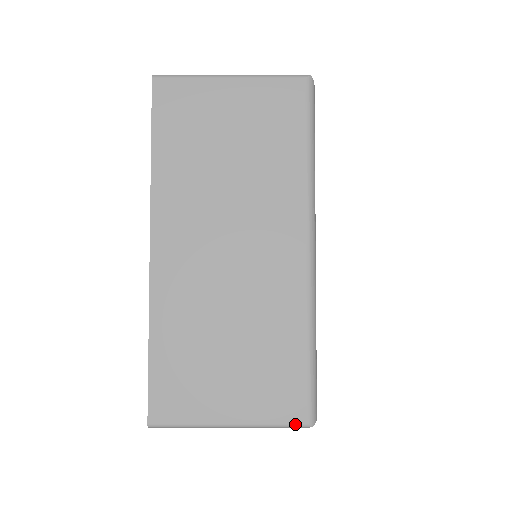
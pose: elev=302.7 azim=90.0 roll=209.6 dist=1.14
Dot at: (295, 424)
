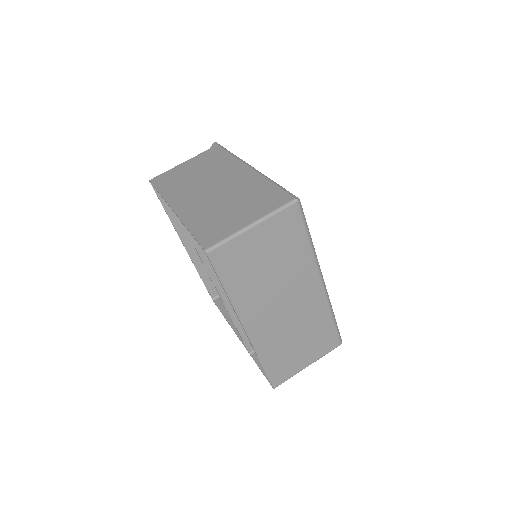
Dot at: occluded
